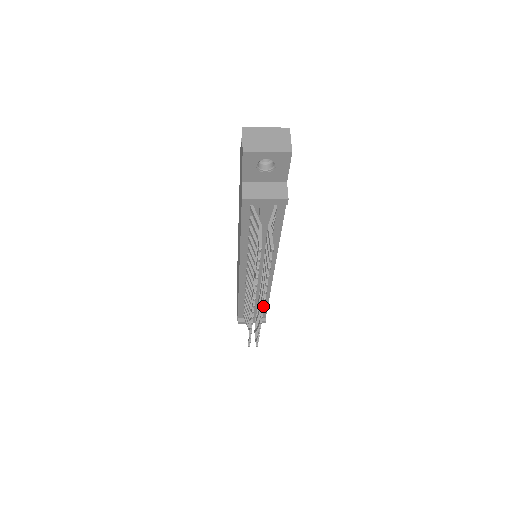
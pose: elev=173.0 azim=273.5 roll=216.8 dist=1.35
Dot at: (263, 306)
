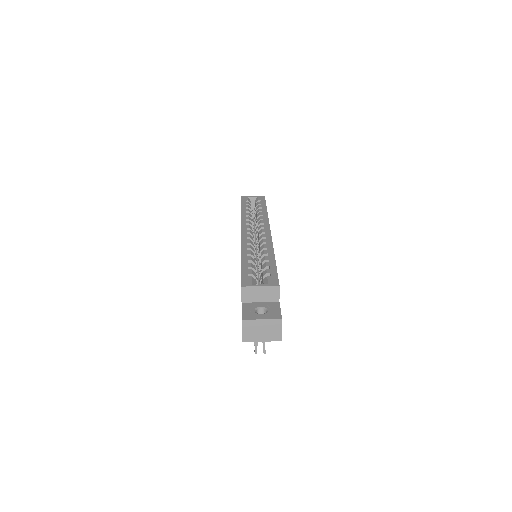
Dot at: occluded
